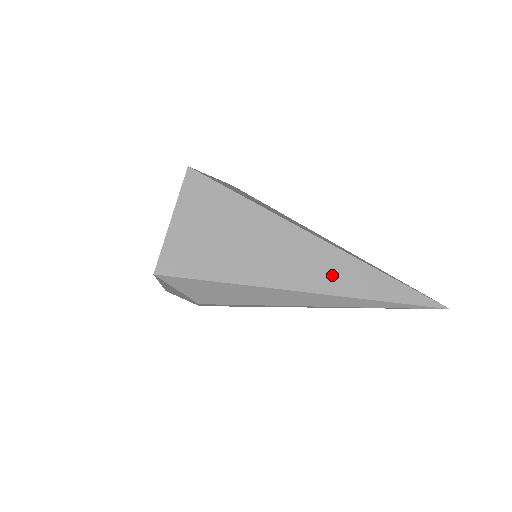
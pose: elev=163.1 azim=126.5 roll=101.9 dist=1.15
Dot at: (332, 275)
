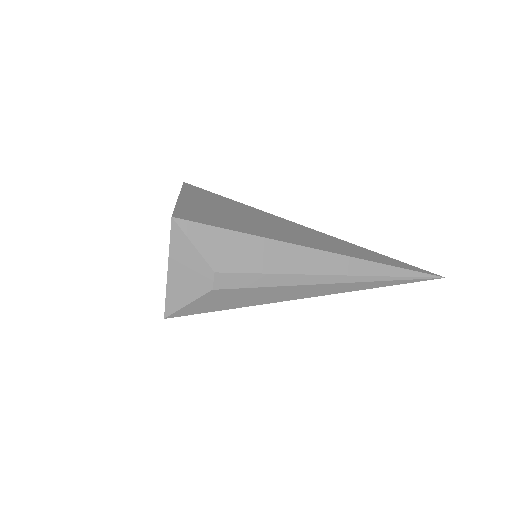
Dot at: (332, 245)
